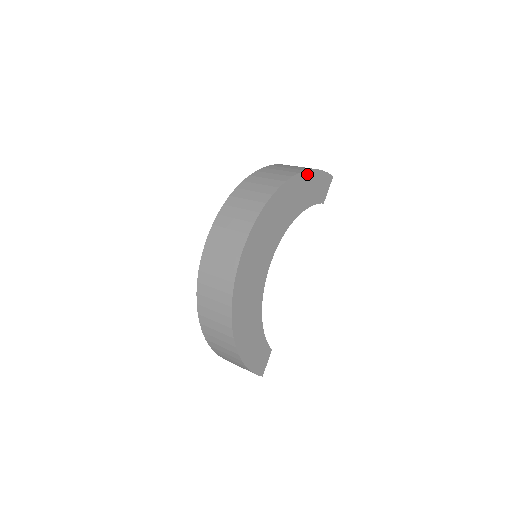
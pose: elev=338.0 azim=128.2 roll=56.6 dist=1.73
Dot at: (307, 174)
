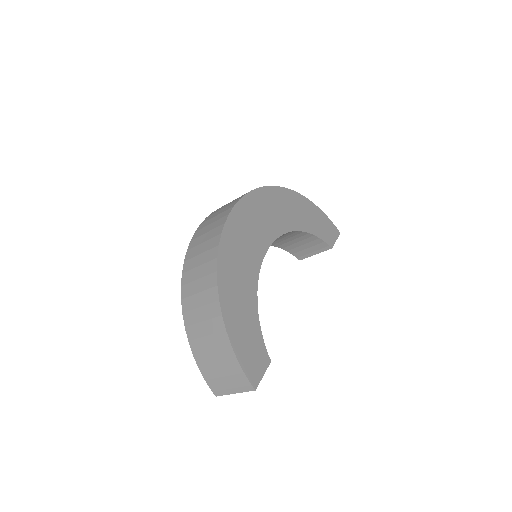
Dot at: (310, 204)
